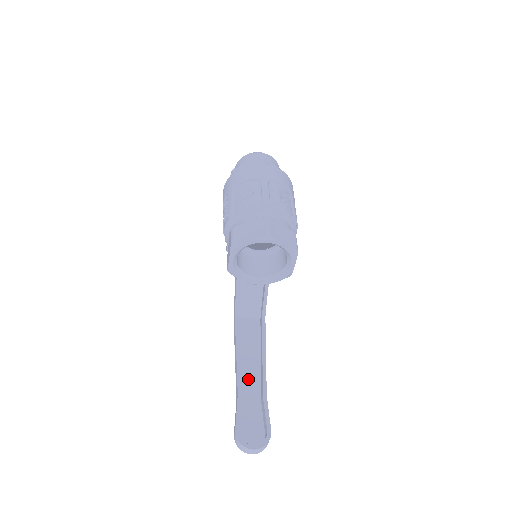
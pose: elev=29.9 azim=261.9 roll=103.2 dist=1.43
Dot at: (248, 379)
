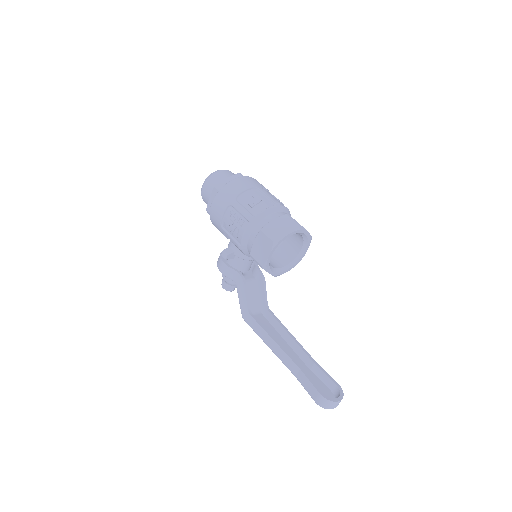
Dot at: occluded
